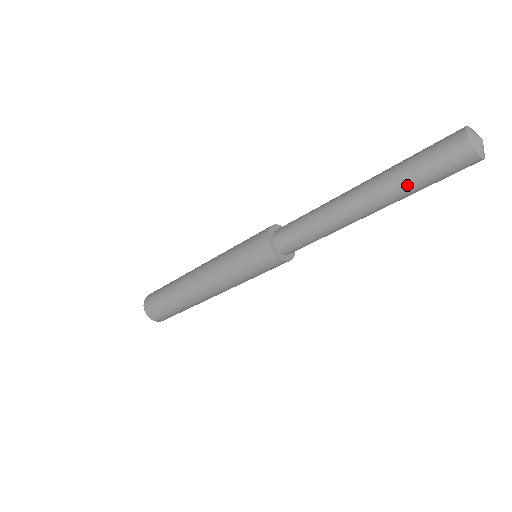
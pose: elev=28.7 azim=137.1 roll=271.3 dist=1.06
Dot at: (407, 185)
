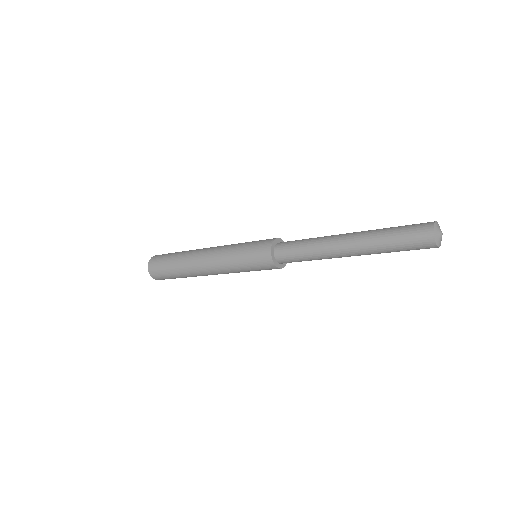
Dot at: (383, 239)
